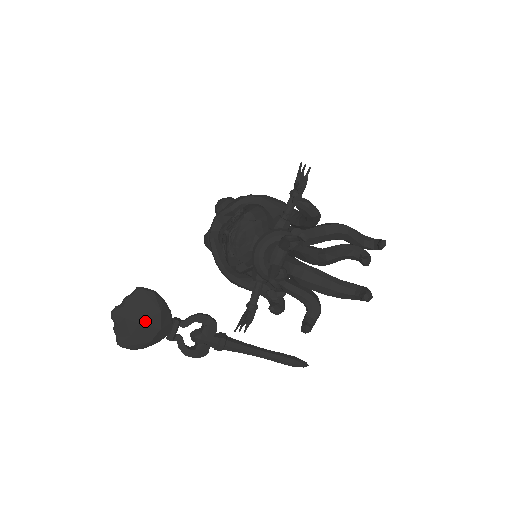
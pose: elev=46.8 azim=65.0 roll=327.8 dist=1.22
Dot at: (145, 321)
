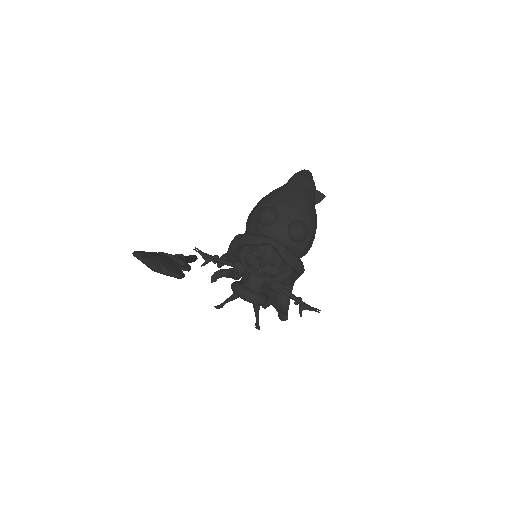
Dot at: occluded
